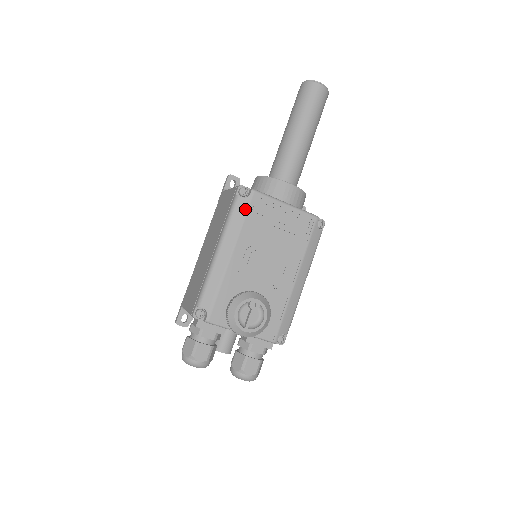
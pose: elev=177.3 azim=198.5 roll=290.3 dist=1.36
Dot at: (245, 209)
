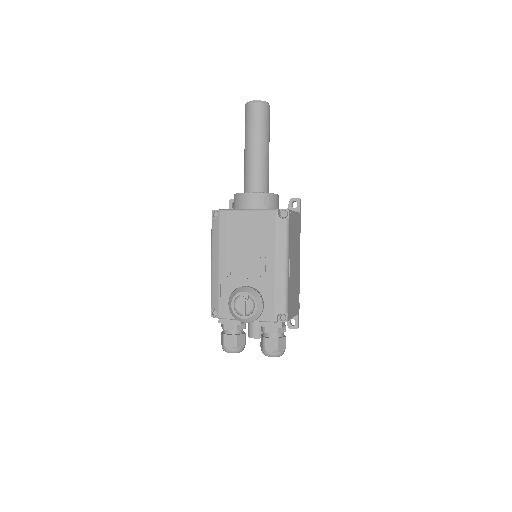
Dot at: (218, 227)
